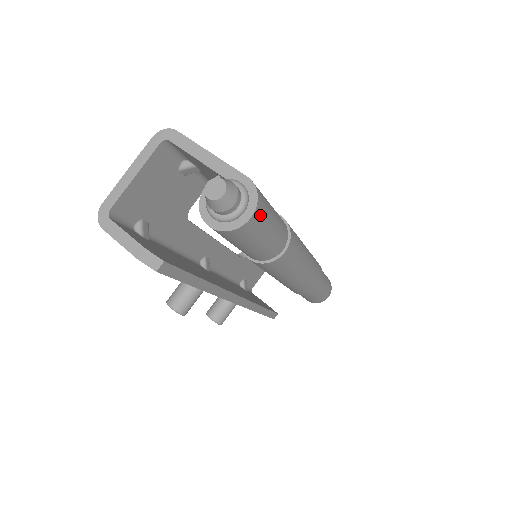
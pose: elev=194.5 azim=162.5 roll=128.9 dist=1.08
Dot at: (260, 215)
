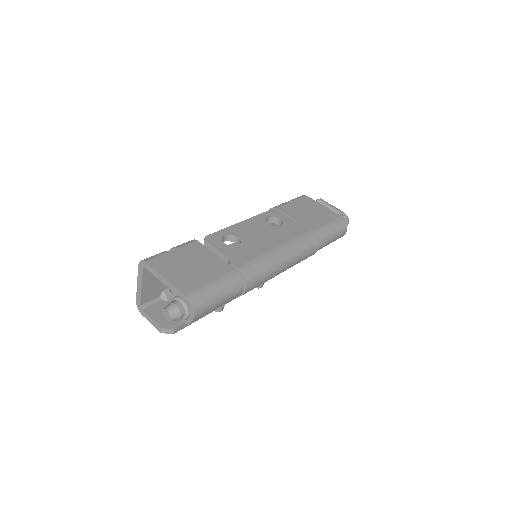
Dot at: (201, 310)
